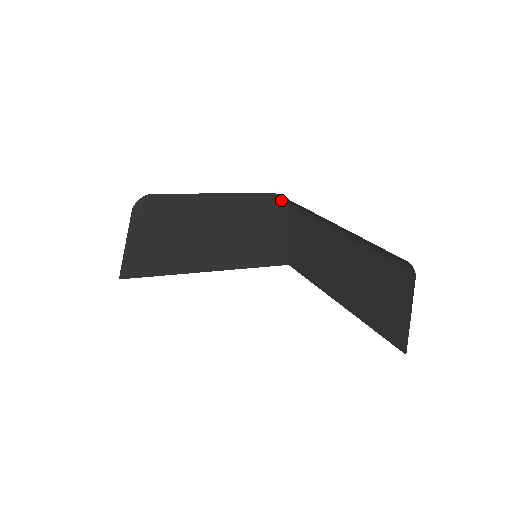
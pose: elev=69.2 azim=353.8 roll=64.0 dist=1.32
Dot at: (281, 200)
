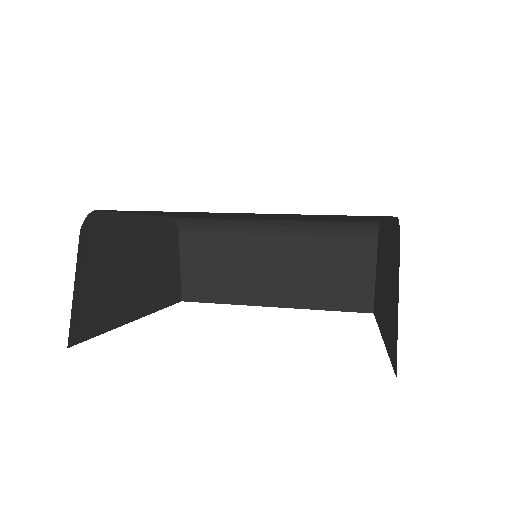
Dot at: (175, 225)
